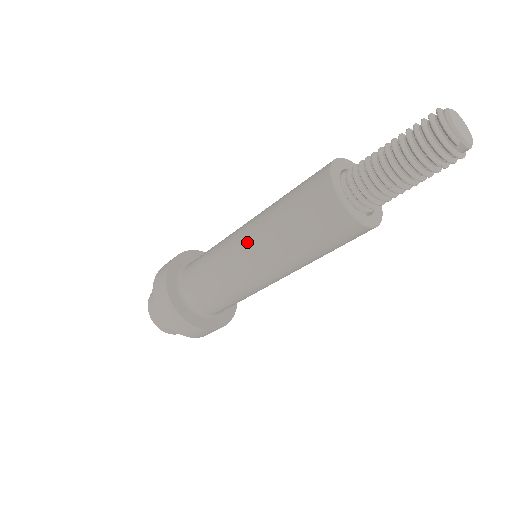
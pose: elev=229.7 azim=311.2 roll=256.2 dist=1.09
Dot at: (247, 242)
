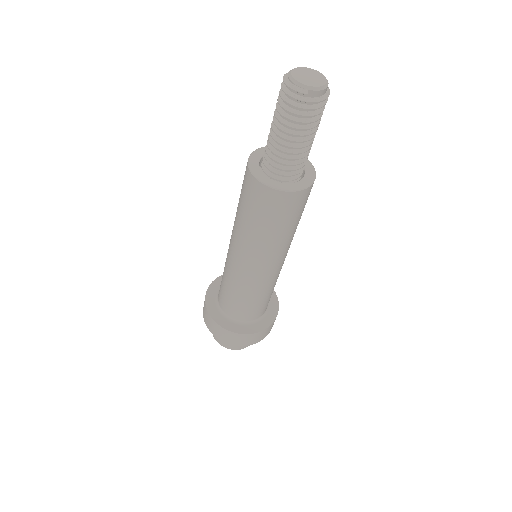
Dot at: (234, 249)
